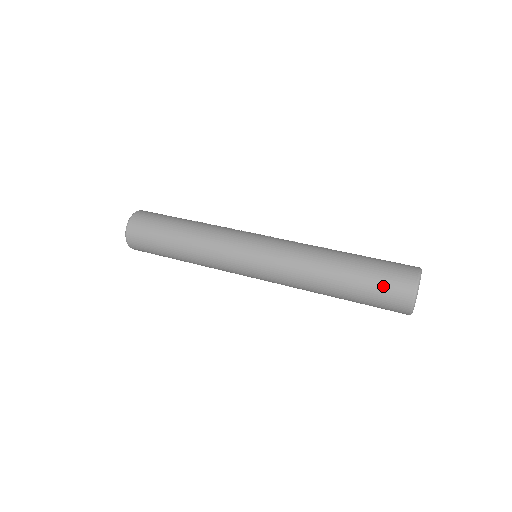
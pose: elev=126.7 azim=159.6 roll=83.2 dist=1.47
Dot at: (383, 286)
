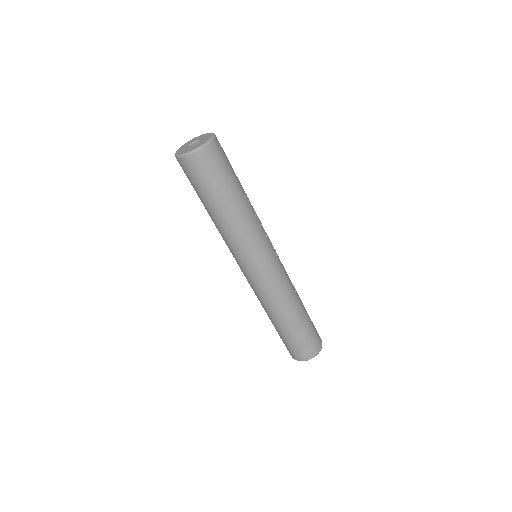
Dot at: (299, 346)
